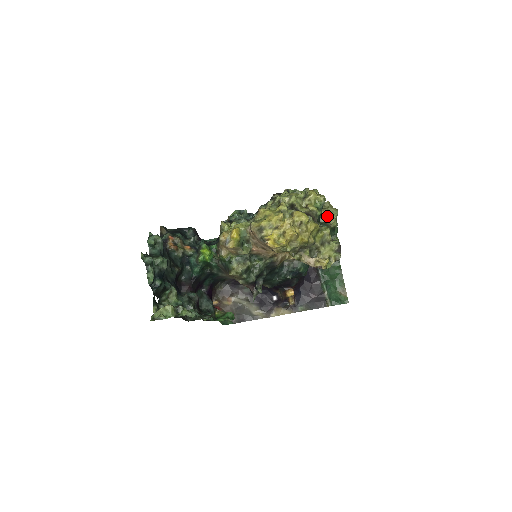
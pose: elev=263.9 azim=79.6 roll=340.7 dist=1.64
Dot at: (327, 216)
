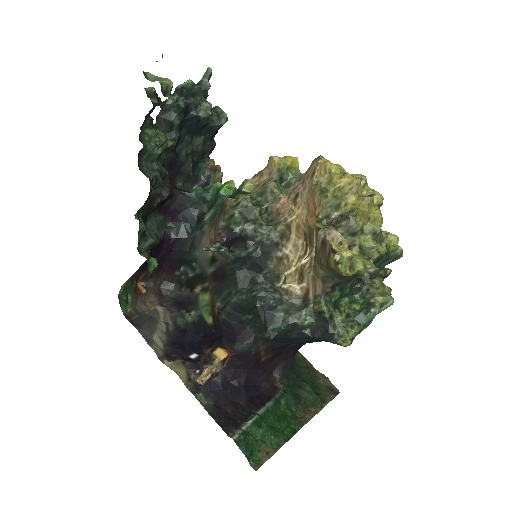
Dot at: (378, 289)
